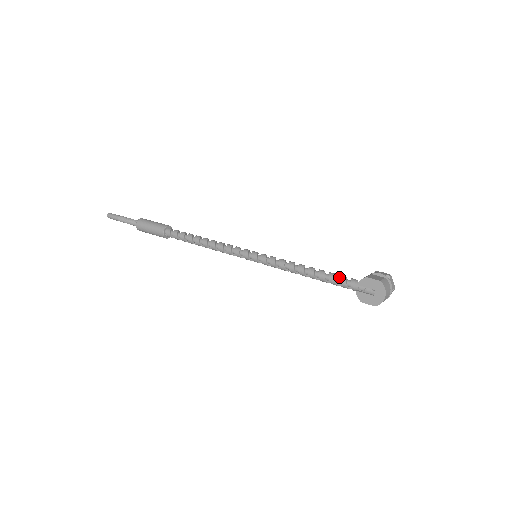
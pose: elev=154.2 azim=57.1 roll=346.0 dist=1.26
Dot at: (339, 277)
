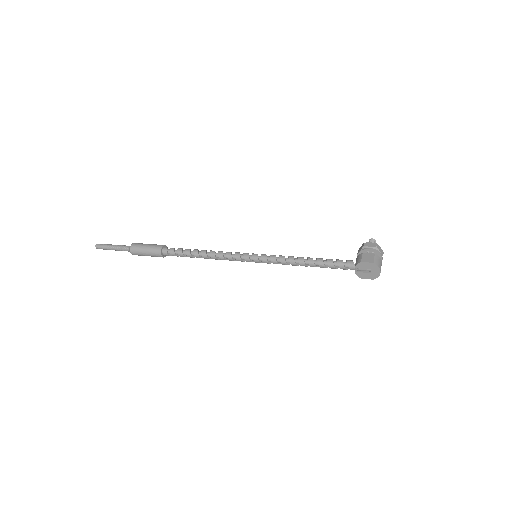
Dot at: (336, 262)
